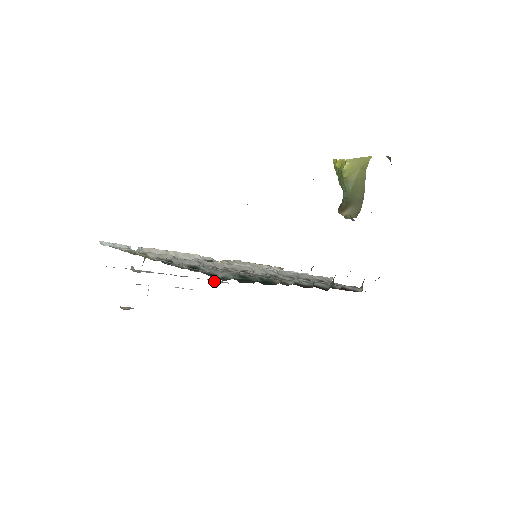
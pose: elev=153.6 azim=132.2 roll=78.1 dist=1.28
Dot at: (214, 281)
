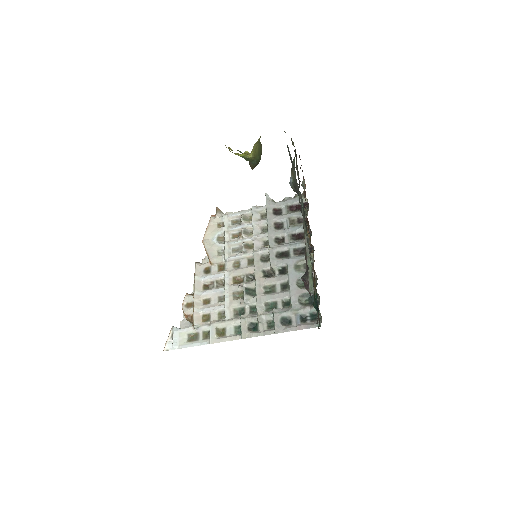
Dot at: occluded
